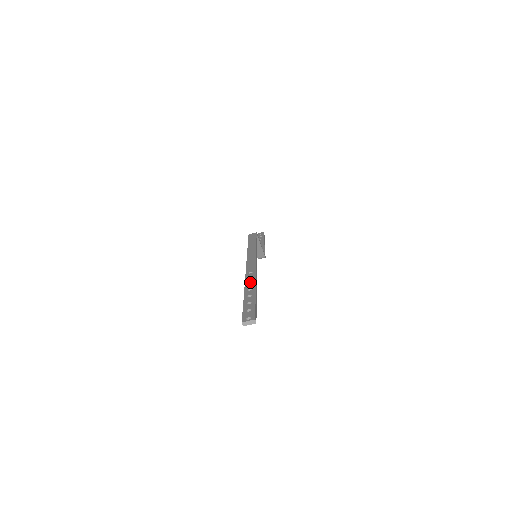
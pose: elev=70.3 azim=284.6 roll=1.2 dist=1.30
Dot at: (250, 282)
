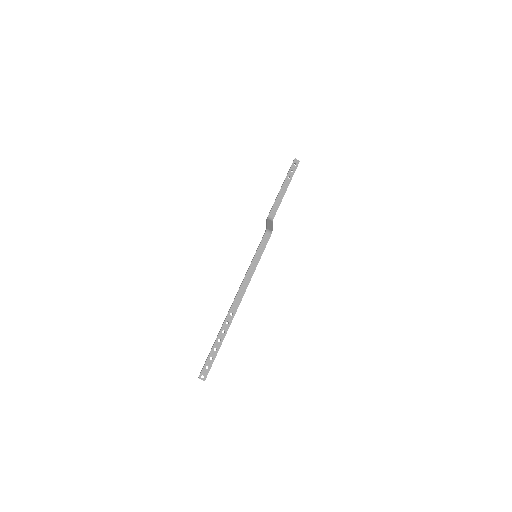
Dot at: (224, 330)
